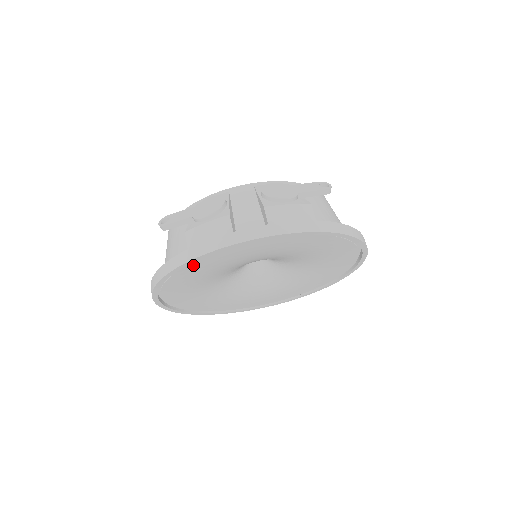
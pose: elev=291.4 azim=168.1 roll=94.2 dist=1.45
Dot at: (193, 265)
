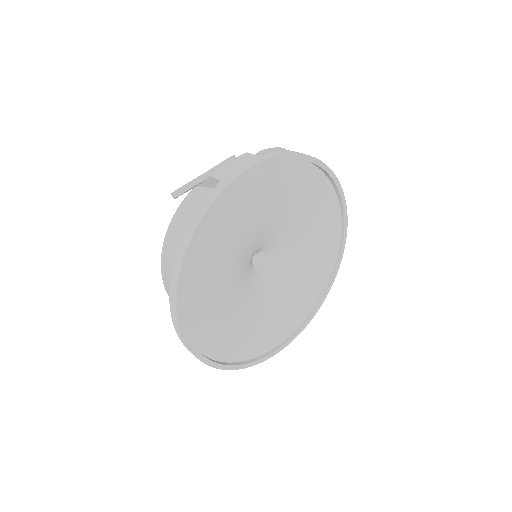
Dot at: (228, 202)
